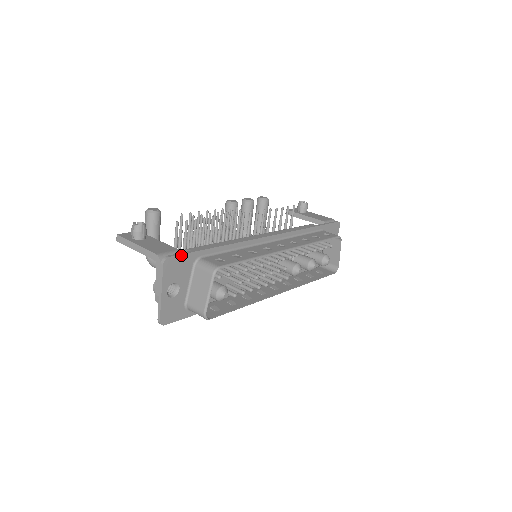
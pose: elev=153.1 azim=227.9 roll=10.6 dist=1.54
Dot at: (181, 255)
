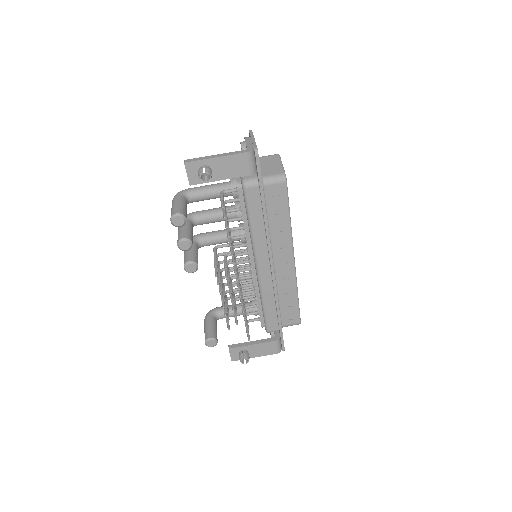
Dot at: (283, 342)
